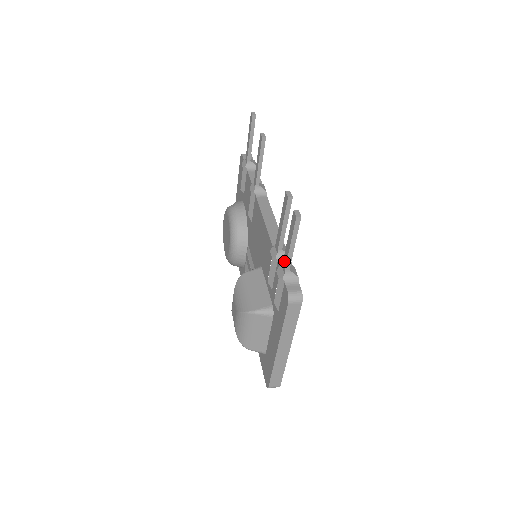
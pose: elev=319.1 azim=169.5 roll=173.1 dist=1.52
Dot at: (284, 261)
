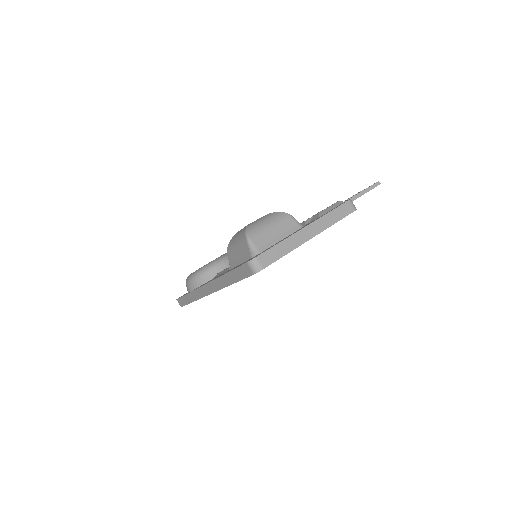
Dot at: (346, 200)
